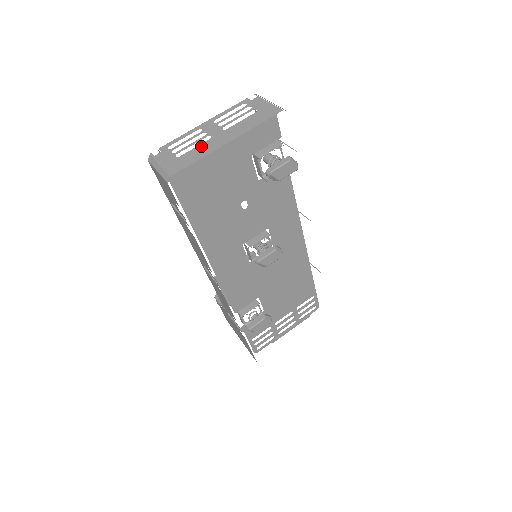
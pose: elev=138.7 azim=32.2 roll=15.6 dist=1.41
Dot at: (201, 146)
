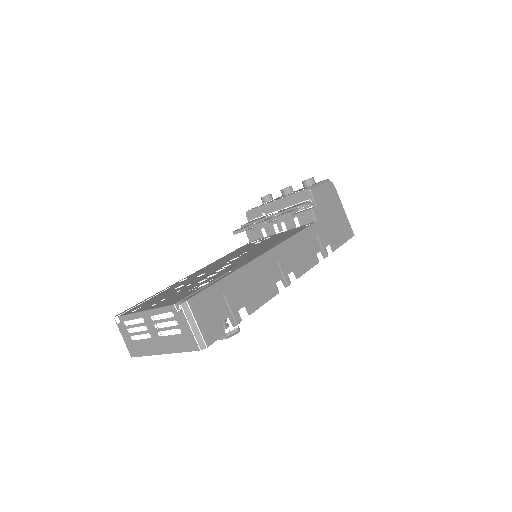
Dot at: (145, 342)
